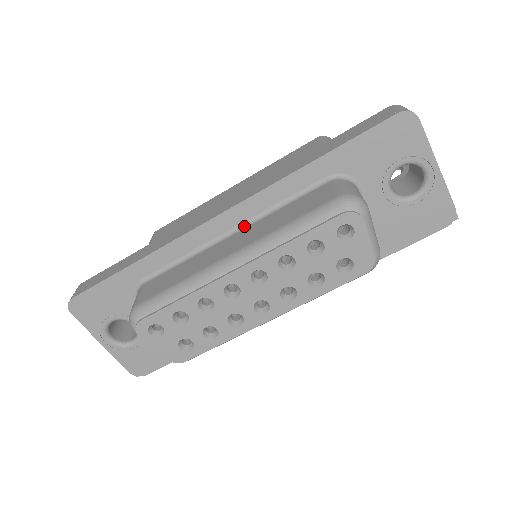
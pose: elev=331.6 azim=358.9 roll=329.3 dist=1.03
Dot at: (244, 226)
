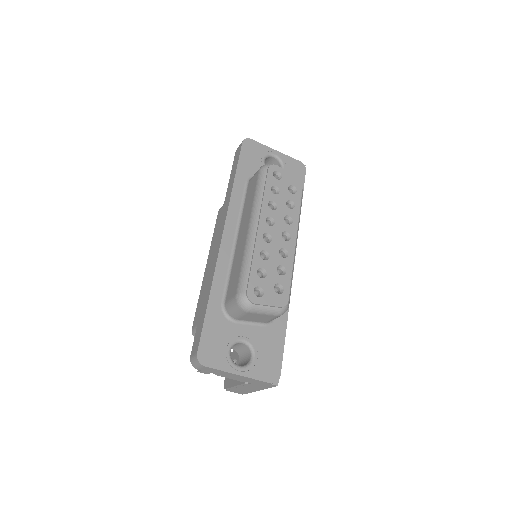
Dot at: (238, 230)
